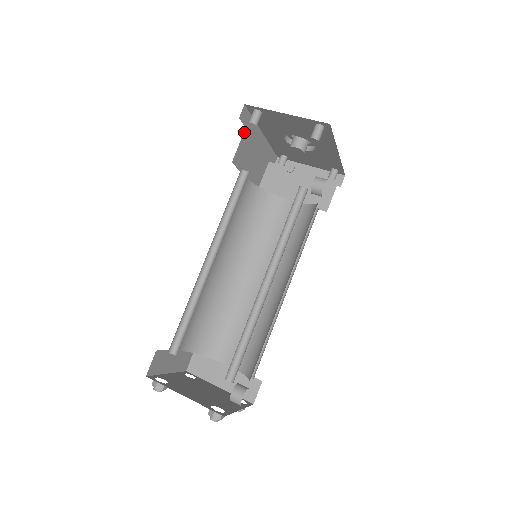
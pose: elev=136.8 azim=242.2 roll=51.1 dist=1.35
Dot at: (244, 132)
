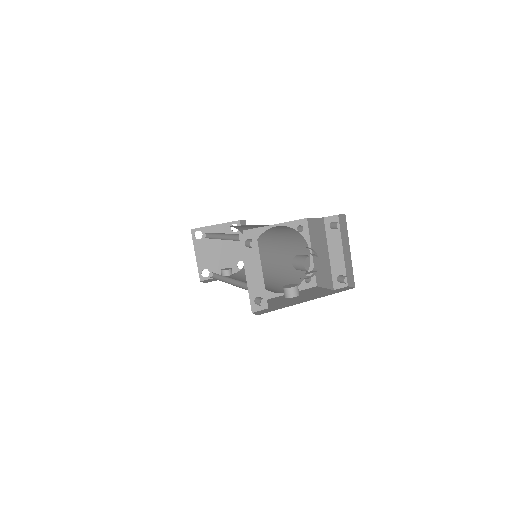
Dot at: occluded
